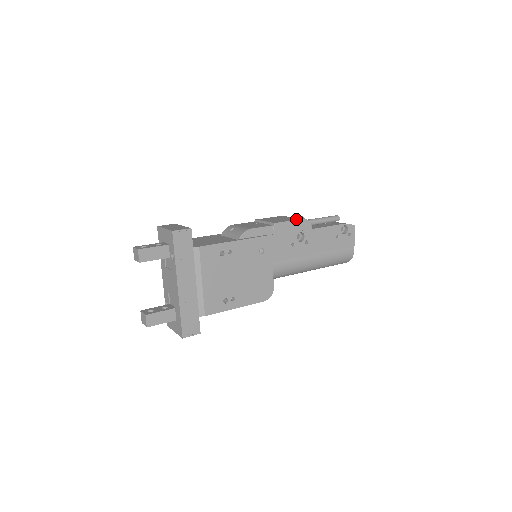
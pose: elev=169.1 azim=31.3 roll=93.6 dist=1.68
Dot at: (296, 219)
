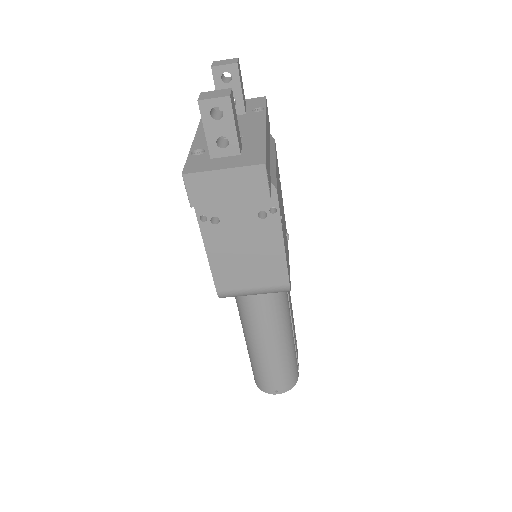
Dot at: occluded
